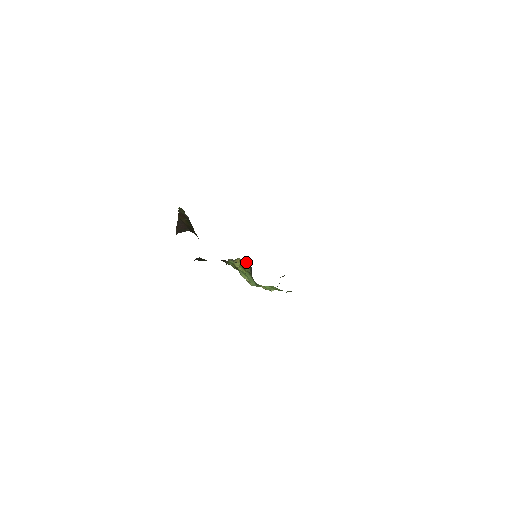
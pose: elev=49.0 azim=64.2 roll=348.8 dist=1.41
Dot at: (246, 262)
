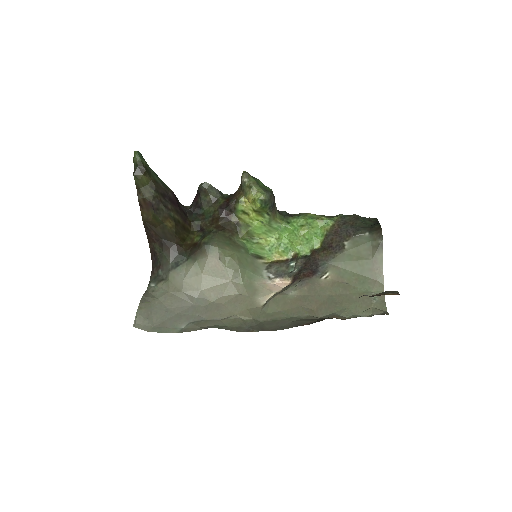
Dot at: (260, 207)
